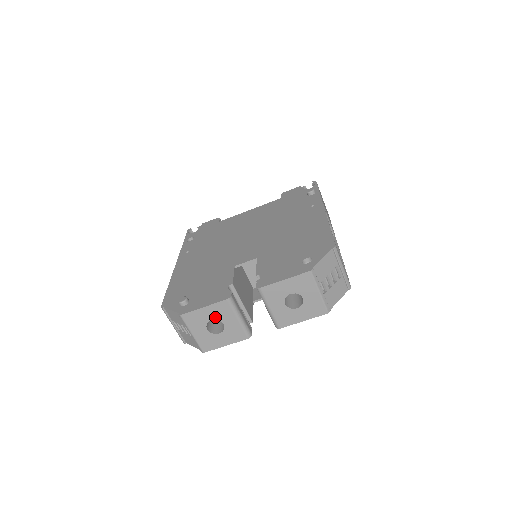
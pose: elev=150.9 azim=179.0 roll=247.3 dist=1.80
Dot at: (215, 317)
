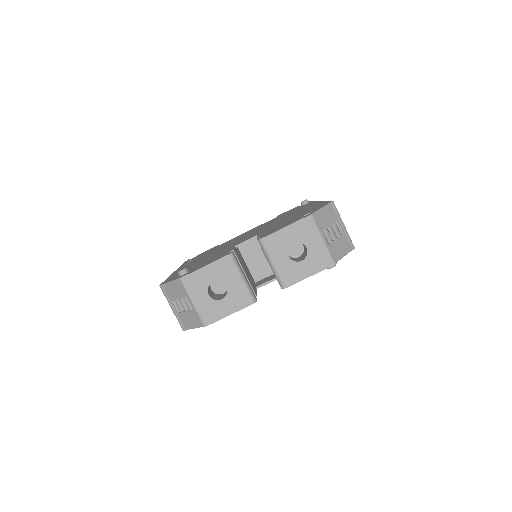
Dot at: (217, 278)
